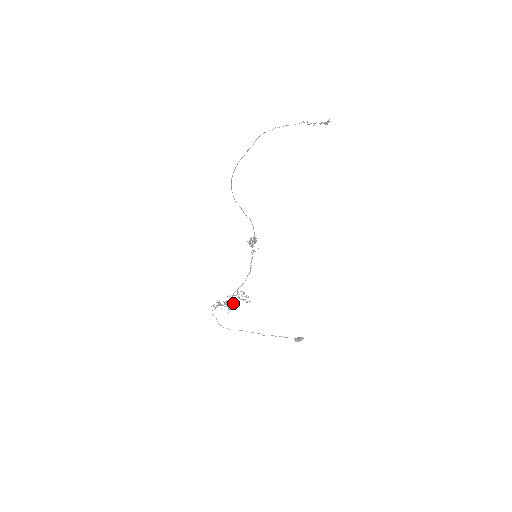
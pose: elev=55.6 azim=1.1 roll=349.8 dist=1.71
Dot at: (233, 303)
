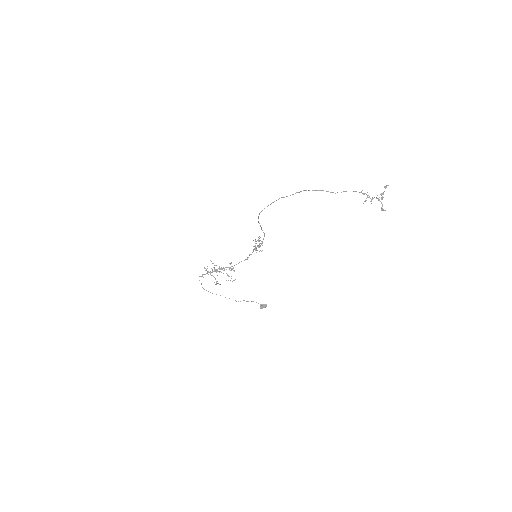
Dot at: (219, 271)
